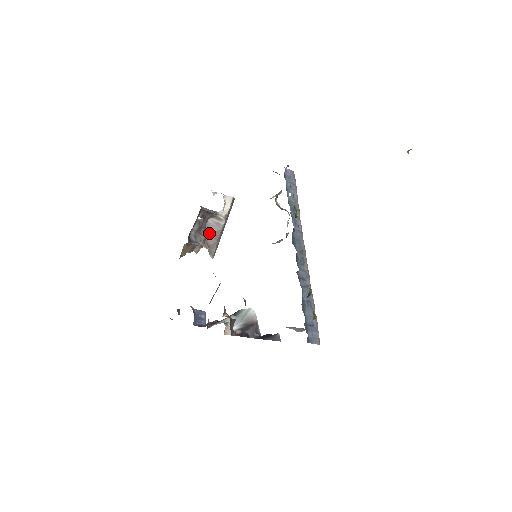
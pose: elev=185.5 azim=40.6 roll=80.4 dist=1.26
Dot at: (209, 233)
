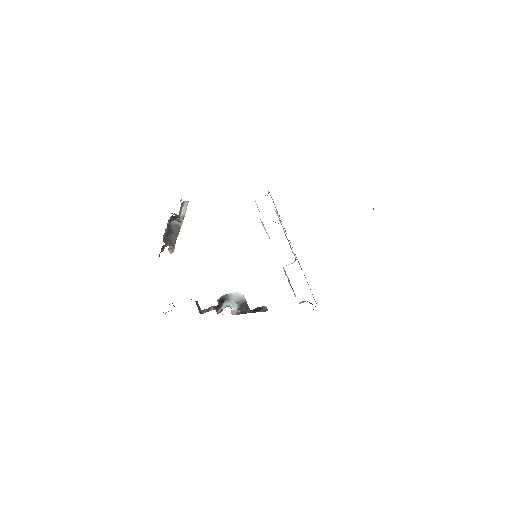
Dot at: (172, 234)
